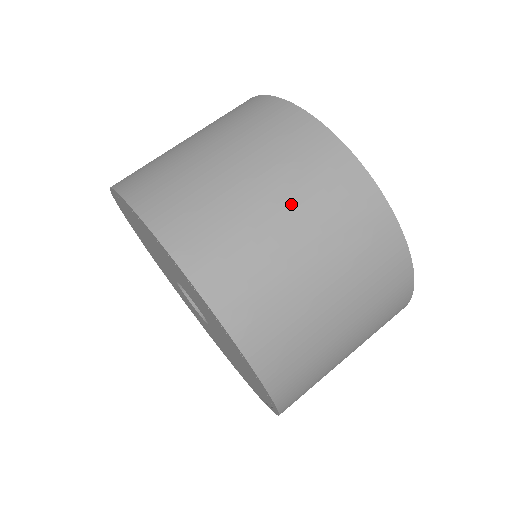
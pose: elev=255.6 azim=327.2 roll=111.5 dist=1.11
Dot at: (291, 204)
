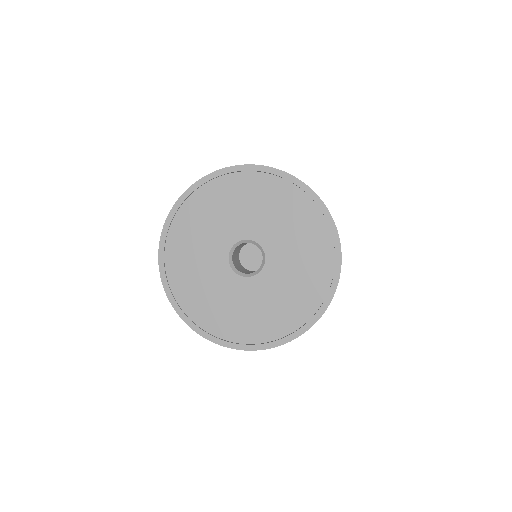
Dot at: occluded
